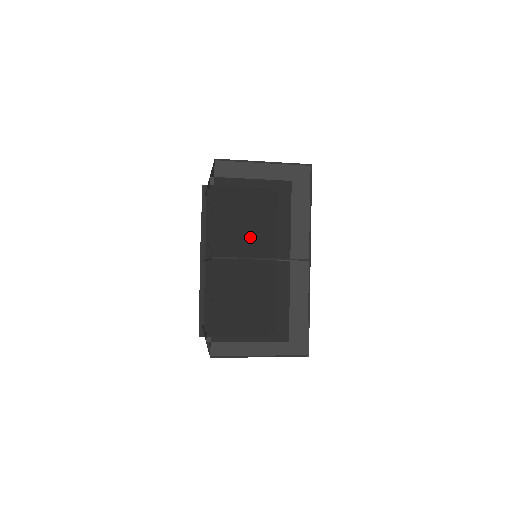
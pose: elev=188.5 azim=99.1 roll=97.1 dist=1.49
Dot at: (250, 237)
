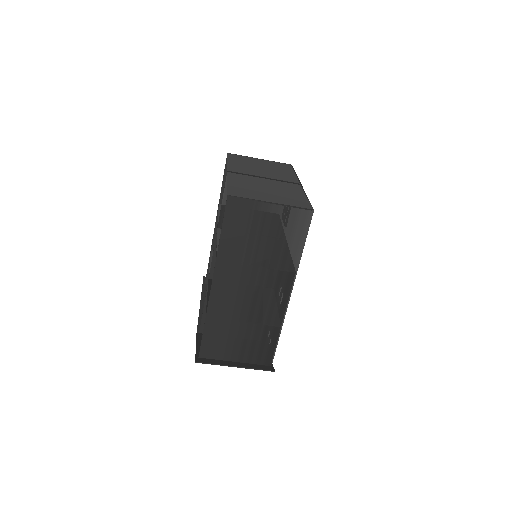
Dot at: (254, 171)
